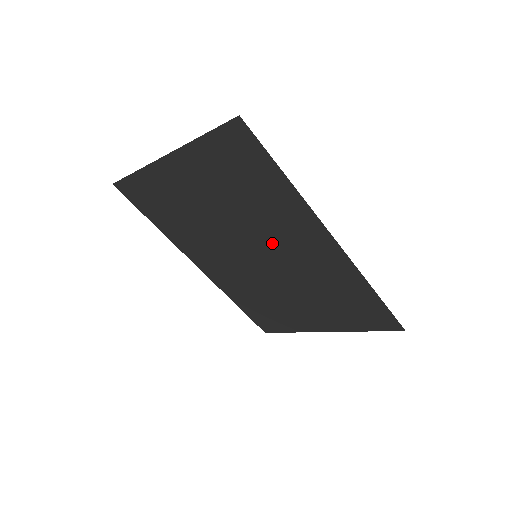
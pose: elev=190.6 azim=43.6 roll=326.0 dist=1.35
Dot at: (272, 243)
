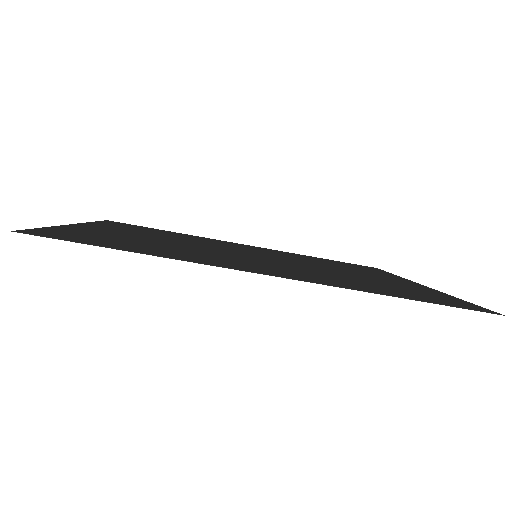
Dot at: (243, 258)
